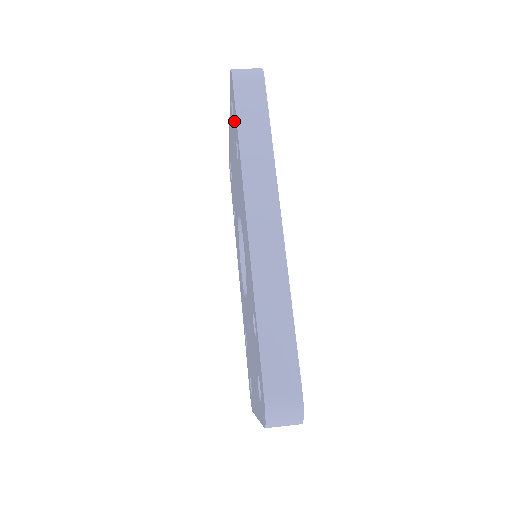
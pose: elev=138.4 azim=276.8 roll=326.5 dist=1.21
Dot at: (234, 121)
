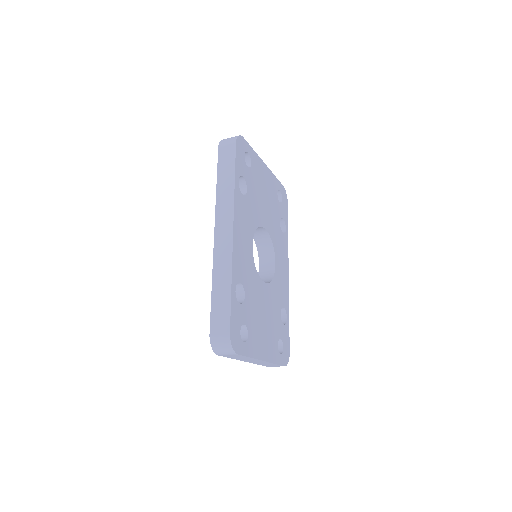
Dot at: occluded
